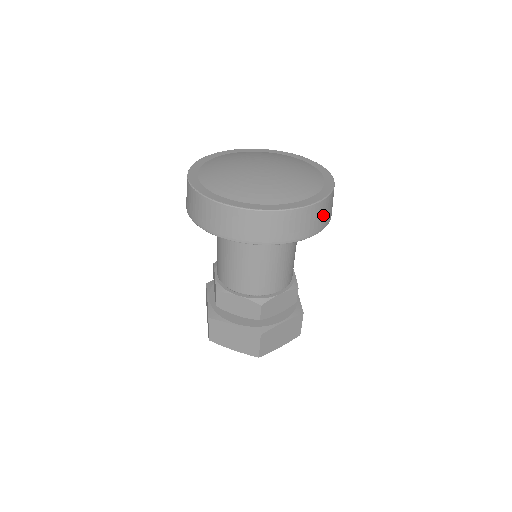
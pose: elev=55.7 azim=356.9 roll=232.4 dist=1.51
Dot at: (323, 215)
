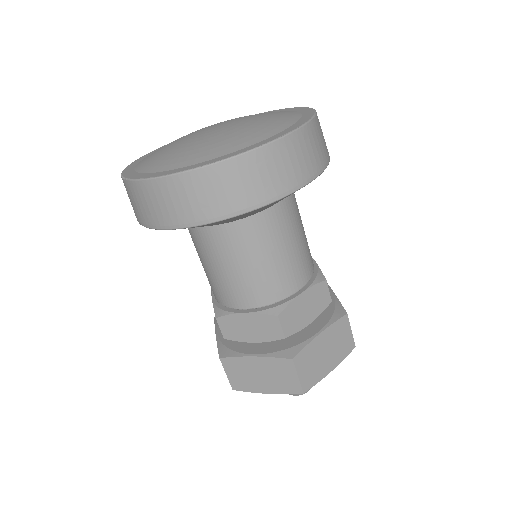
Dot at: (310, 152)
